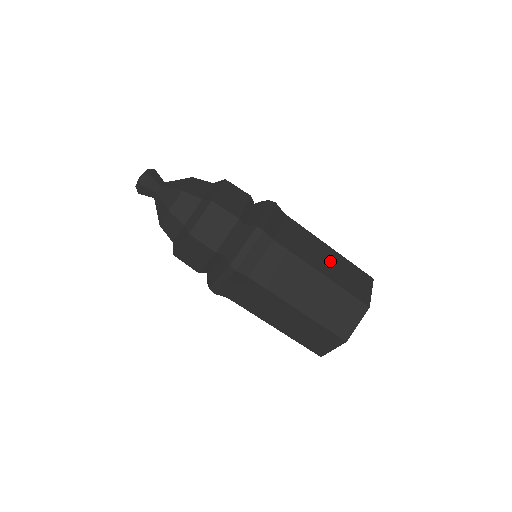
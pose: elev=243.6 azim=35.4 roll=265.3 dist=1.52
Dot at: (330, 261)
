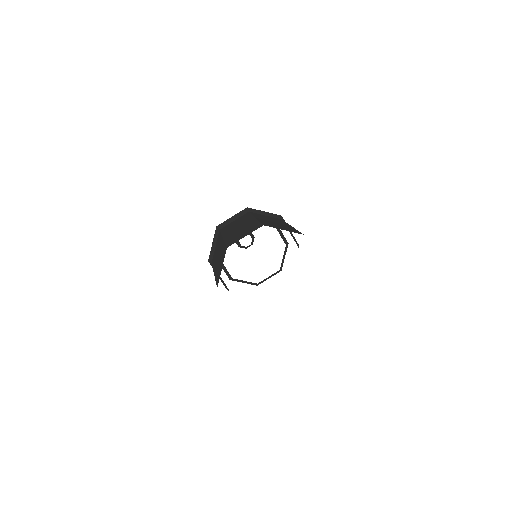
Dot at: occluded
